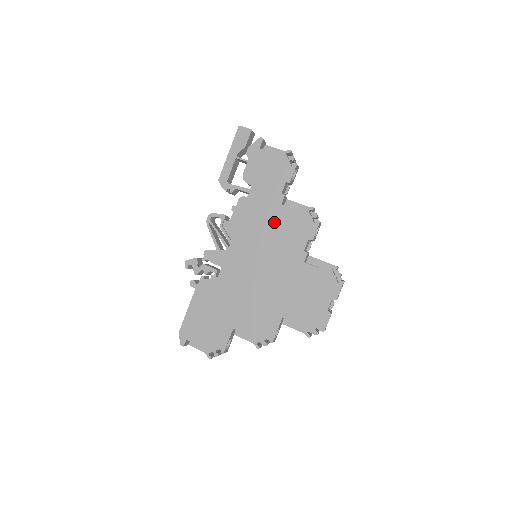
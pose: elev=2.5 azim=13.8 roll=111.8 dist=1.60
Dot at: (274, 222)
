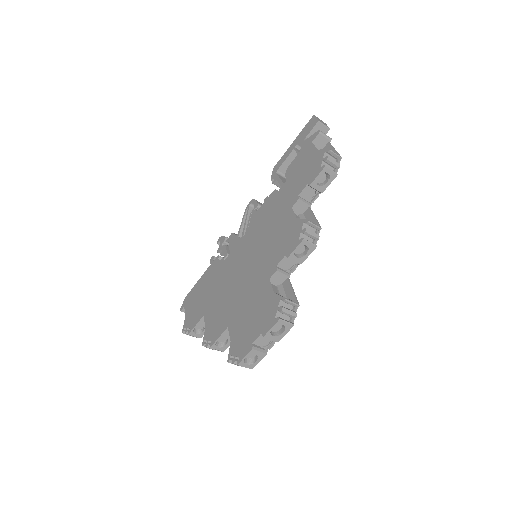
Dot at: (277, 224)
